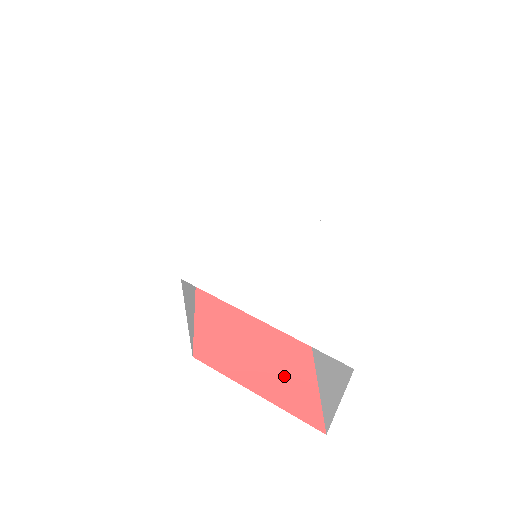
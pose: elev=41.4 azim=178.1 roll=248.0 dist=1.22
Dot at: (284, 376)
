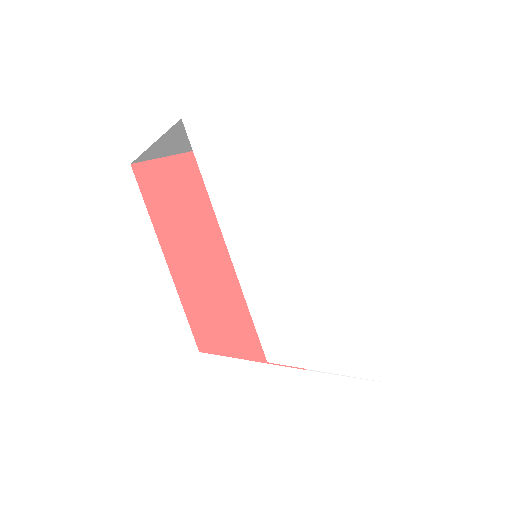
Dot at: occluded
